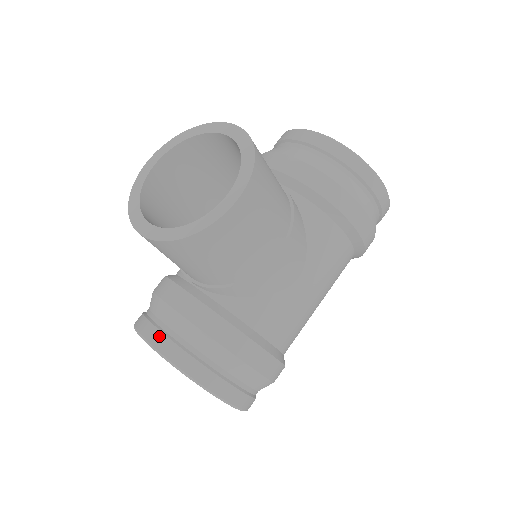
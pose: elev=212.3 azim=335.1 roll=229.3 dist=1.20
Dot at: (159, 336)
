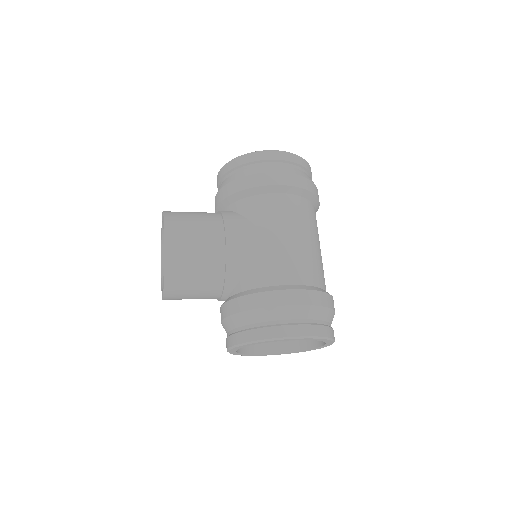
Dot at: (228, 340)
